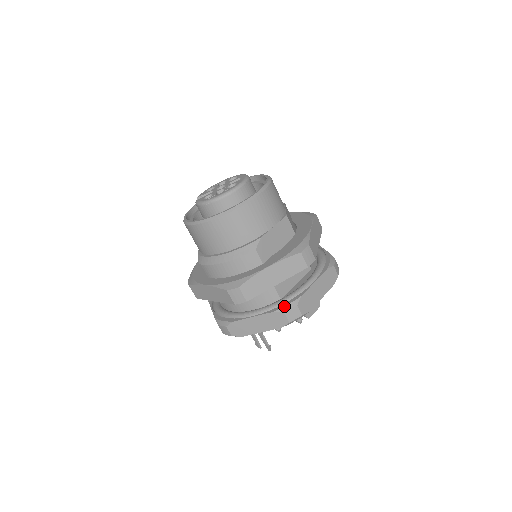
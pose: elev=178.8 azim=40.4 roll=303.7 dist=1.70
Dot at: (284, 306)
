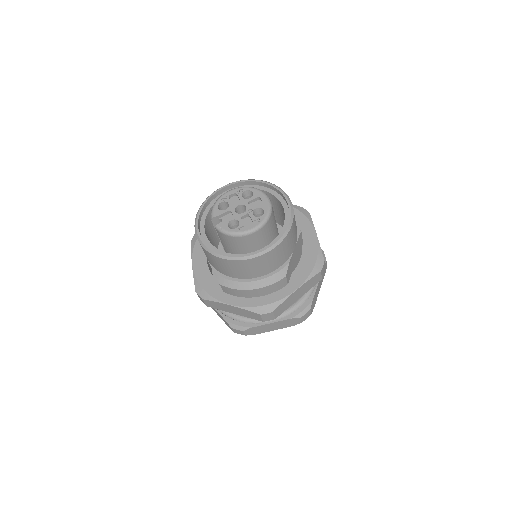
Dot at: (300, 312)
